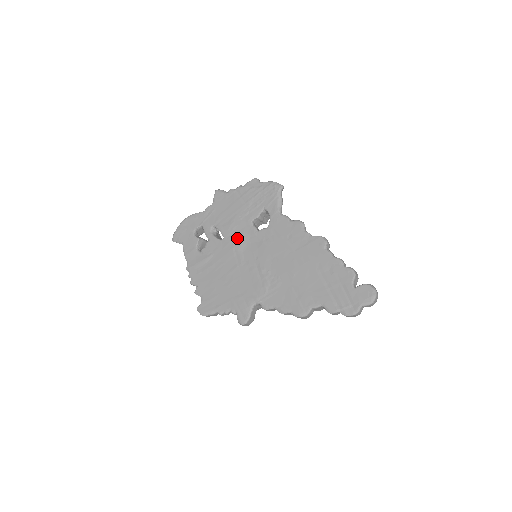
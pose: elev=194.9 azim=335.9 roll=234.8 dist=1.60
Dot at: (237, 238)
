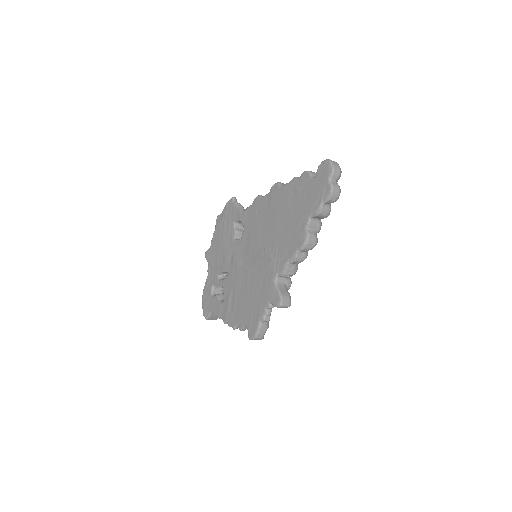
Dot at: (234, 260)
